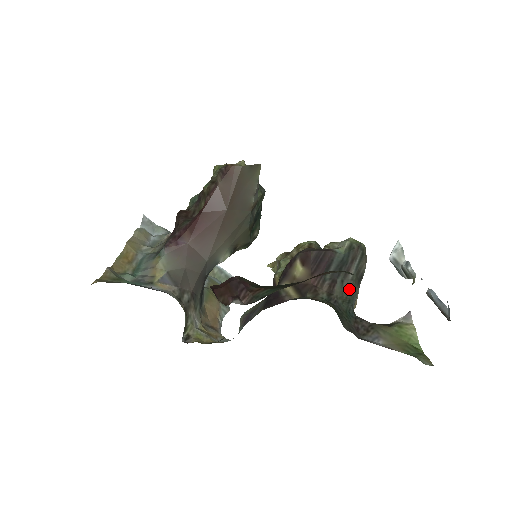
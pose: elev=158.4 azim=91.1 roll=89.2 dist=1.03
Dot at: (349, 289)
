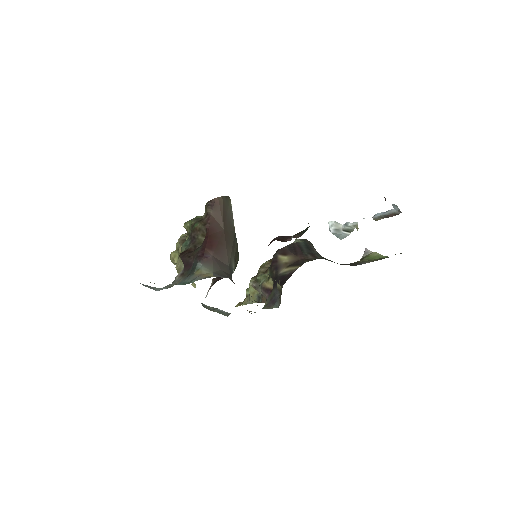
Dot at: occluded
